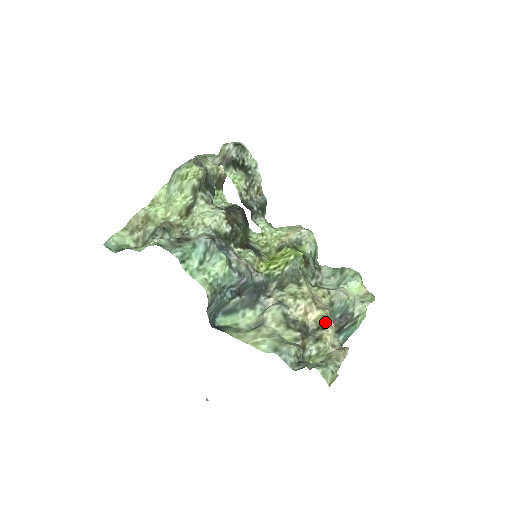
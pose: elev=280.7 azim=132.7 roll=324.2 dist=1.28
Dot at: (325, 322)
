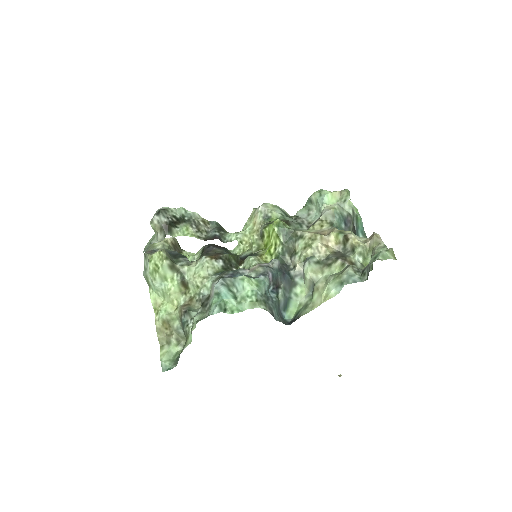
Dot at: (343, 236)
